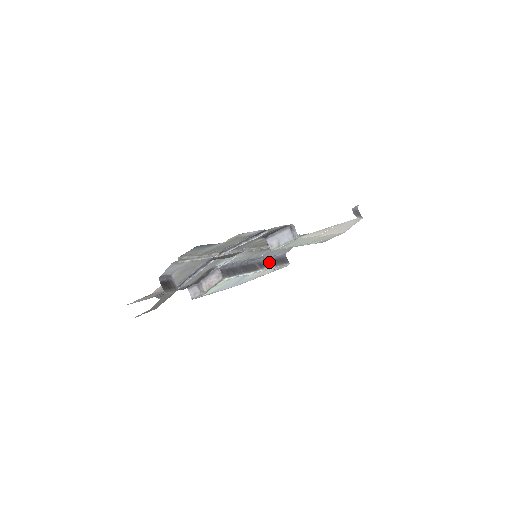
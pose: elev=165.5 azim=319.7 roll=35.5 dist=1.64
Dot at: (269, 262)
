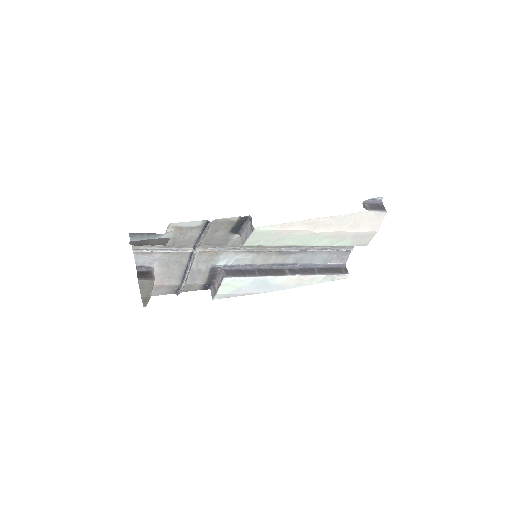
Dot at: (310, 270)
